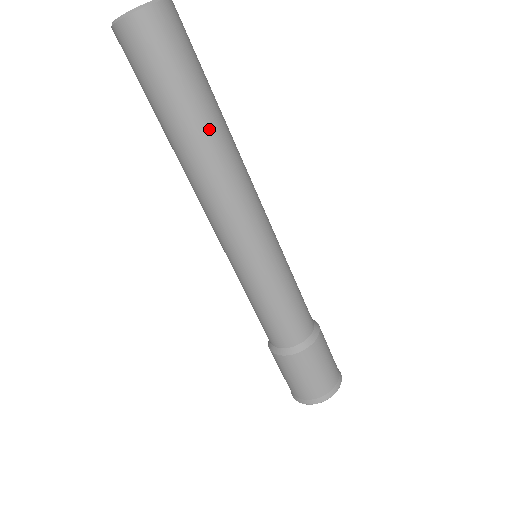
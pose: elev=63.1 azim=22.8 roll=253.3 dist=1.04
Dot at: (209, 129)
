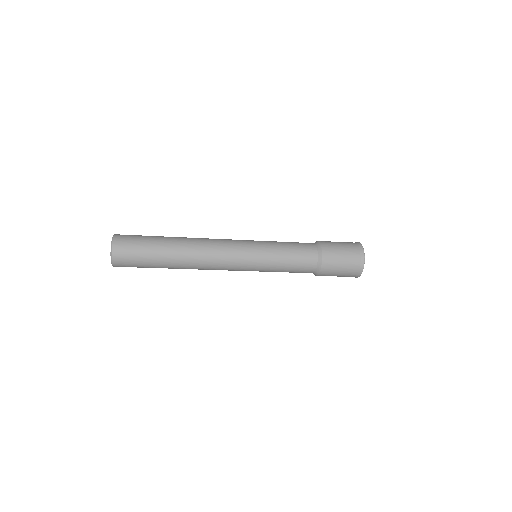
Dot at: (175, 266)
